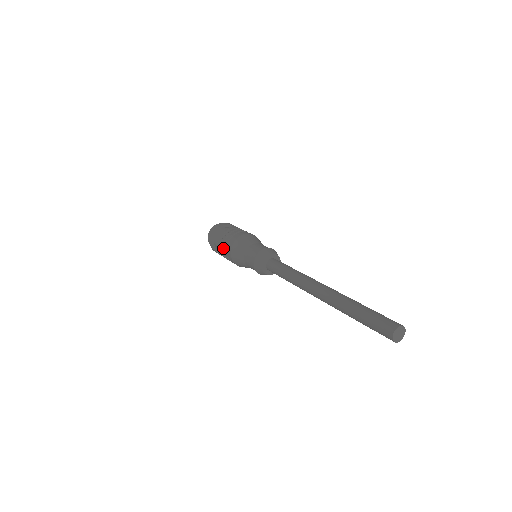
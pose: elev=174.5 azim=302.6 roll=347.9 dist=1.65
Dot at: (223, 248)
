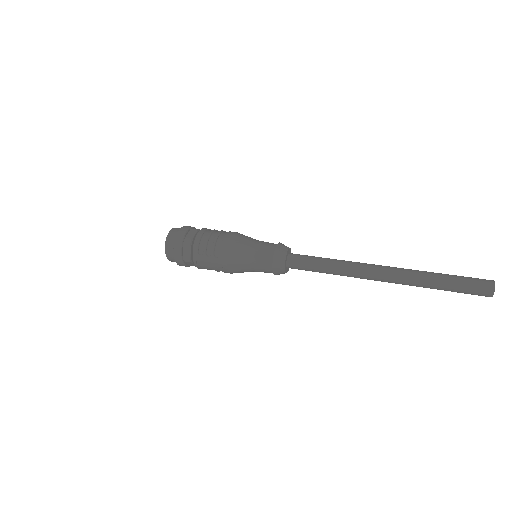
Dot at: (208, 265)
